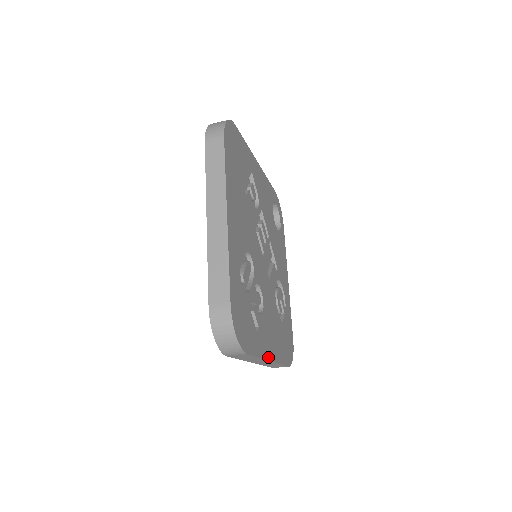
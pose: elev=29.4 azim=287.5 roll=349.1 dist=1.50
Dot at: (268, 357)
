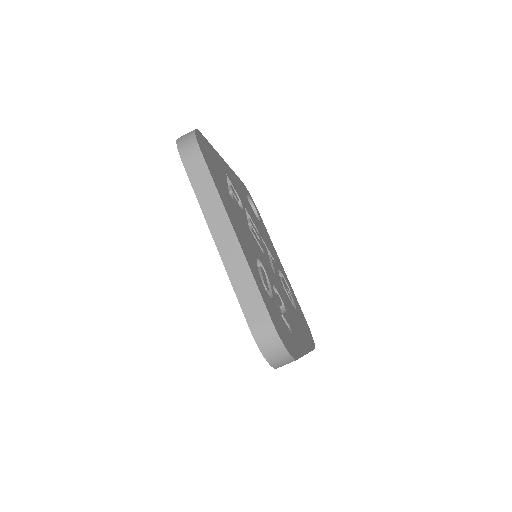
Dot at: (304, 351)
